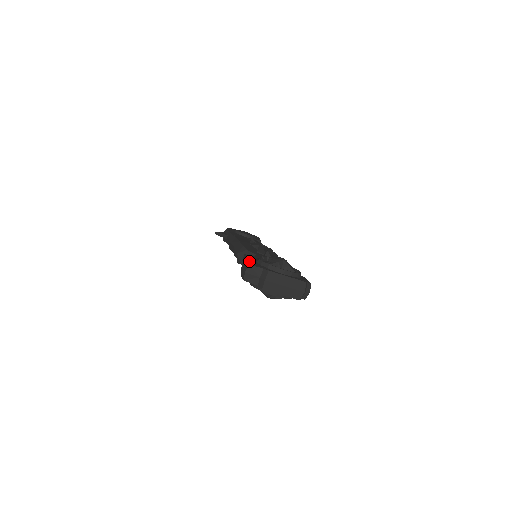
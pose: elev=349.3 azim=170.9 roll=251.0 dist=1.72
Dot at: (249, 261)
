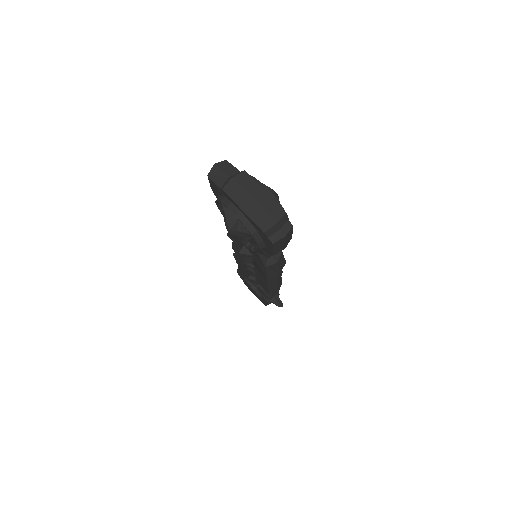
Dot at: occluded
